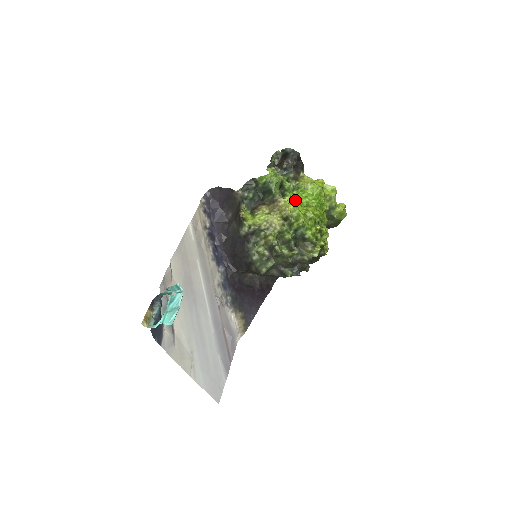
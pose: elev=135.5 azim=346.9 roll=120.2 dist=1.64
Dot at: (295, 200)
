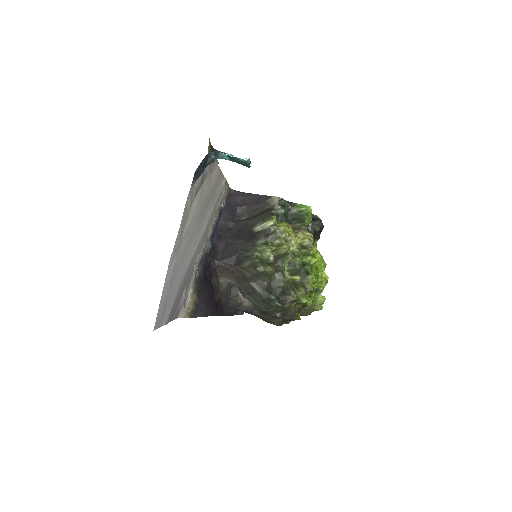
Dot at: occluded
